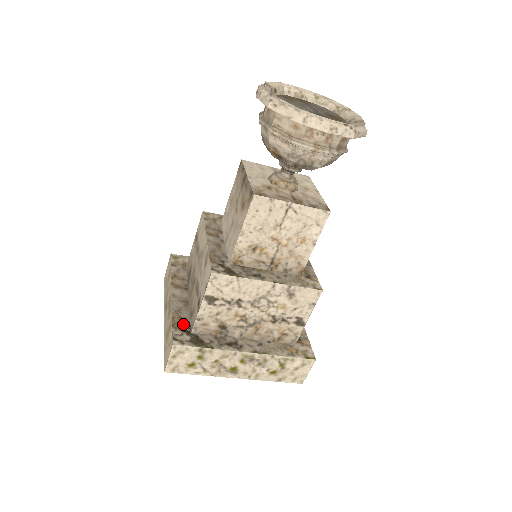
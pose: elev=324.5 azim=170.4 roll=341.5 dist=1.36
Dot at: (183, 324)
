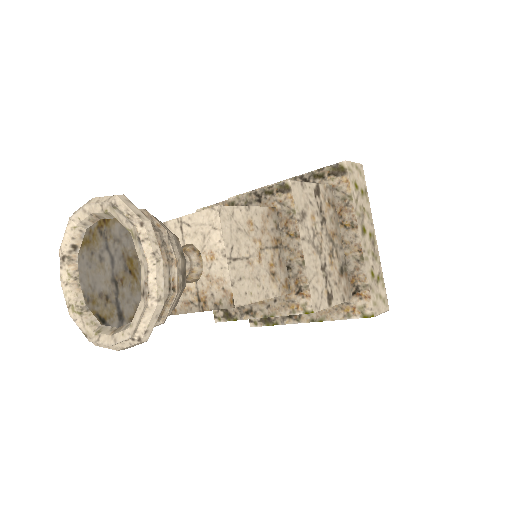
Dot at: occluded
